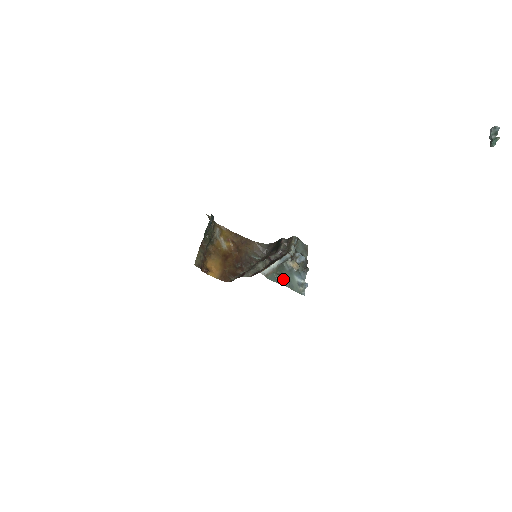
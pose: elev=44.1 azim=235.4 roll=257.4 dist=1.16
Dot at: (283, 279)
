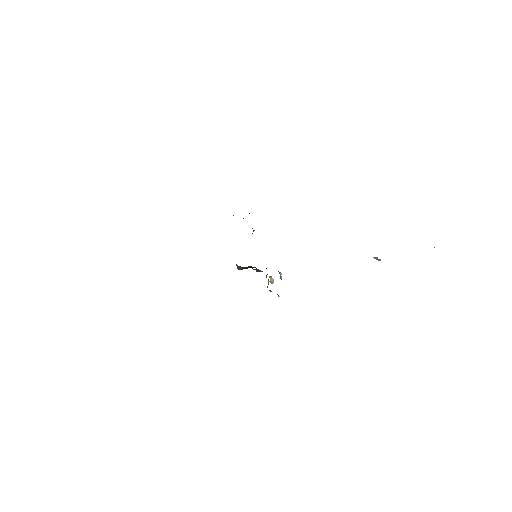
Dot at: occluded
